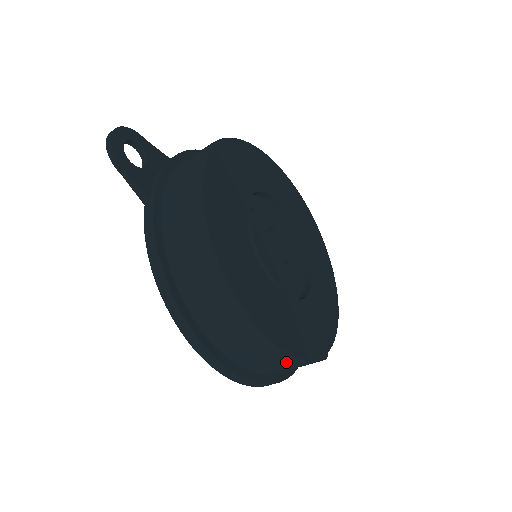
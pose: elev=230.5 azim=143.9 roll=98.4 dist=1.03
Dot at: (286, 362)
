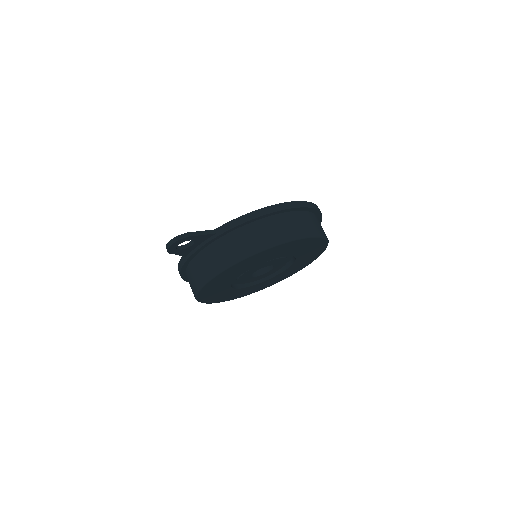
Dot at: occluded
